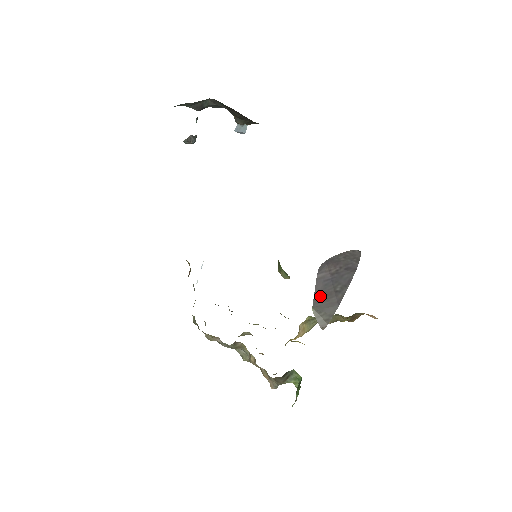
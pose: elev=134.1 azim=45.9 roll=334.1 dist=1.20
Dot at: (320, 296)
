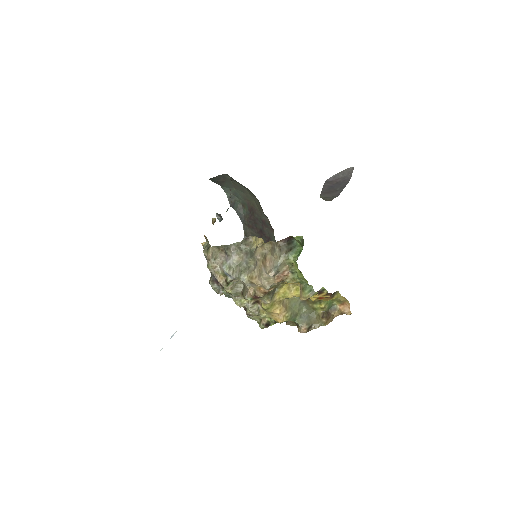
Dot at: (325, 192)
